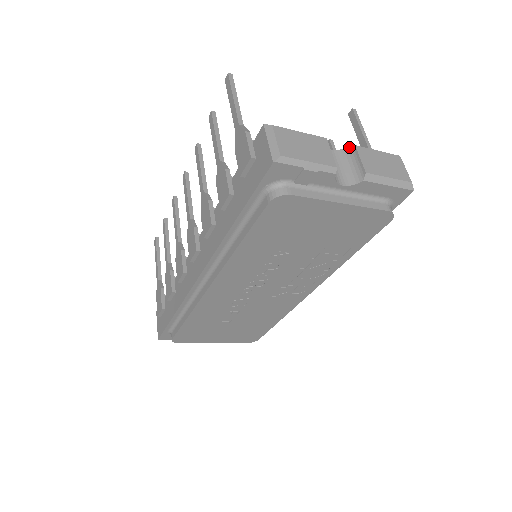
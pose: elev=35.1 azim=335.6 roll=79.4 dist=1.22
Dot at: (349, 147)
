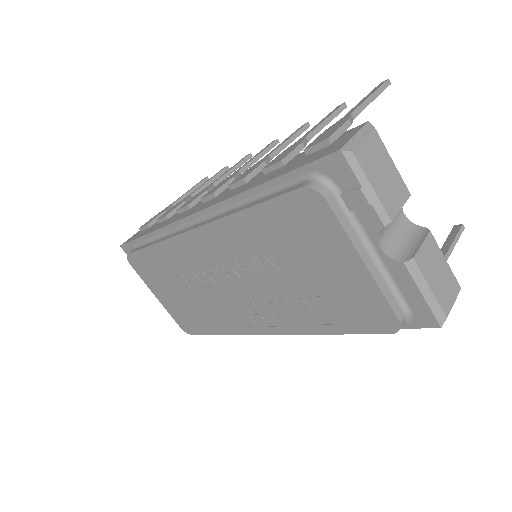
Dot at: (423, 228)
